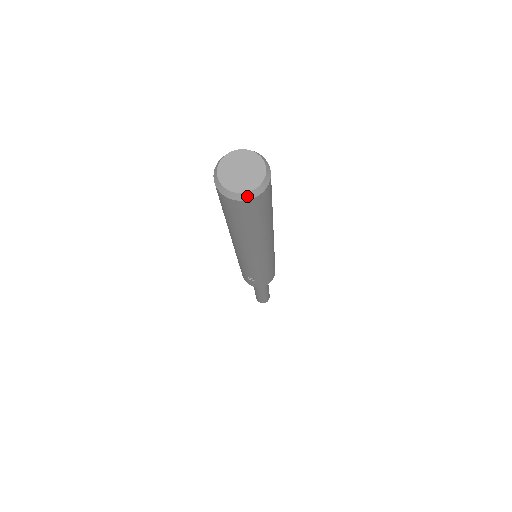
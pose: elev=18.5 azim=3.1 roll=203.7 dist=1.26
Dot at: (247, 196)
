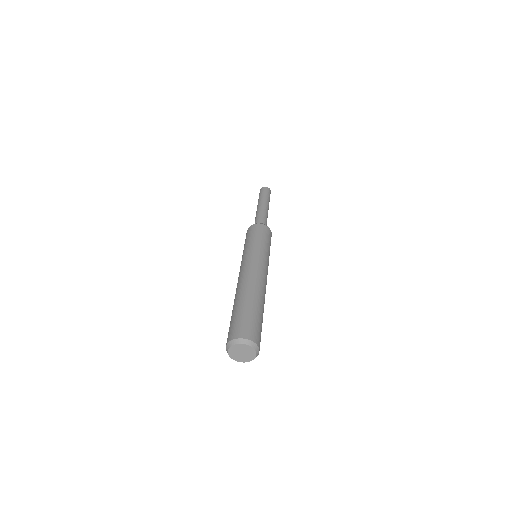
Dot at: (232, 358)
